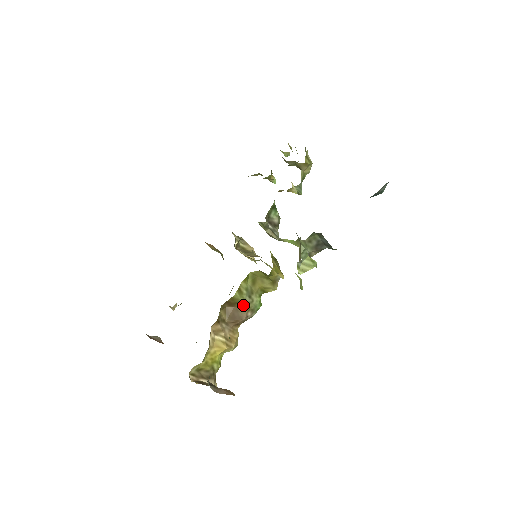
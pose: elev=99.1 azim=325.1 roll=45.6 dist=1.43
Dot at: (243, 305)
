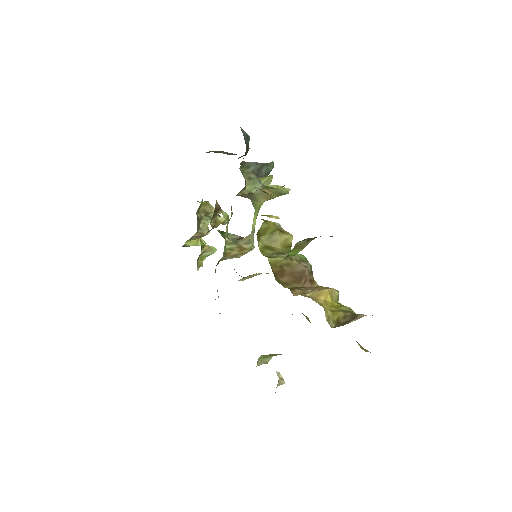
Dot at: (288, 262)
